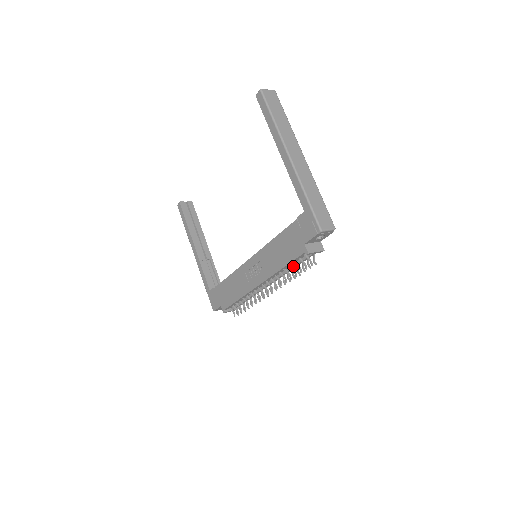
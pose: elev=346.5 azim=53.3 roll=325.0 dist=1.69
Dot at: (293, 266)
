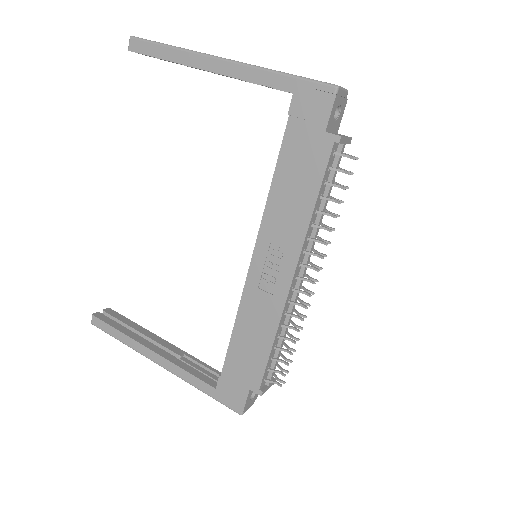
Dot at: (325, 196)
